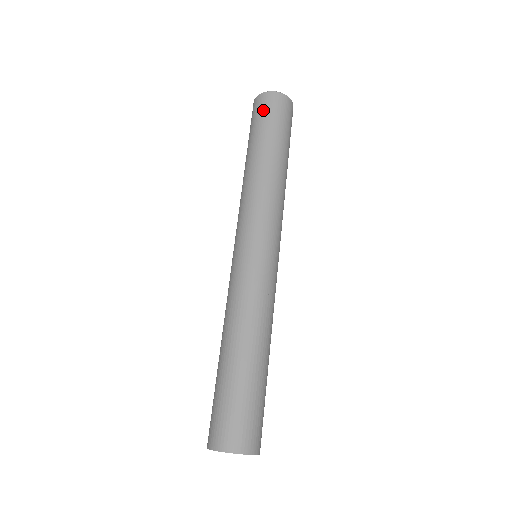
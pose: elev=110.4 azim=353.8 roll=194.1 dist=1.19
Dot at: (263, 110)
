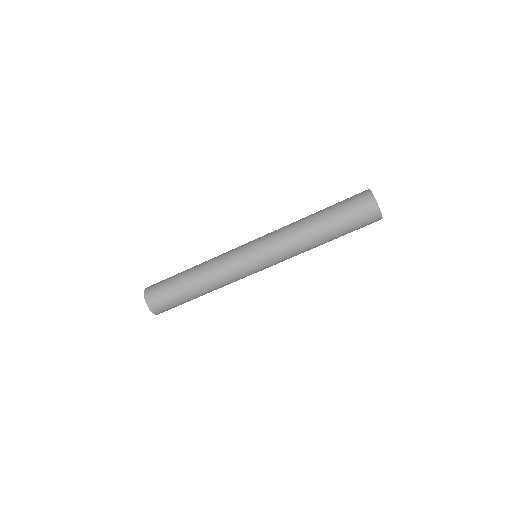
Dot at: (364, 222)
